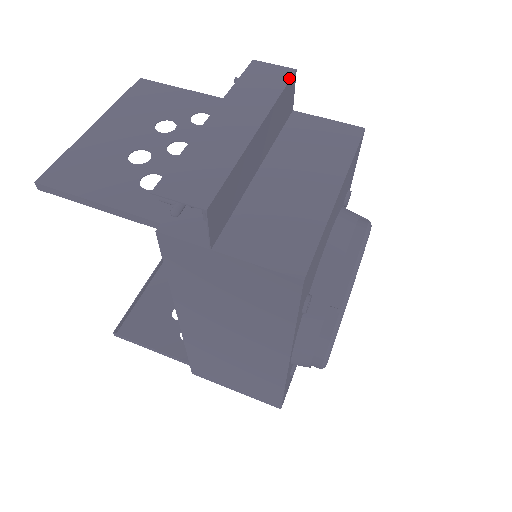
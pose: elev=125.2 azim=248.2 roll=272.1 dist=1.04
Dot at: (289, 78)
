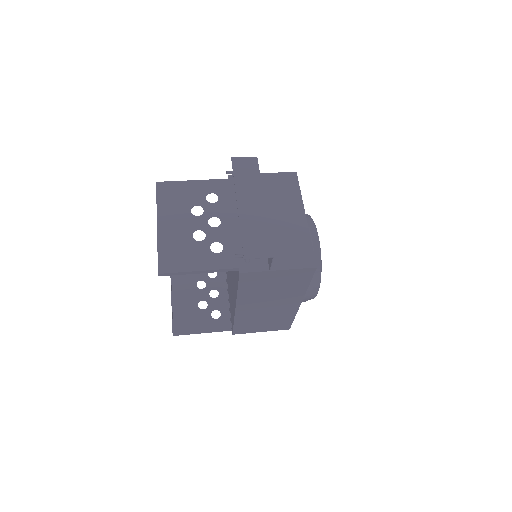
Dot at: (257, 164)
